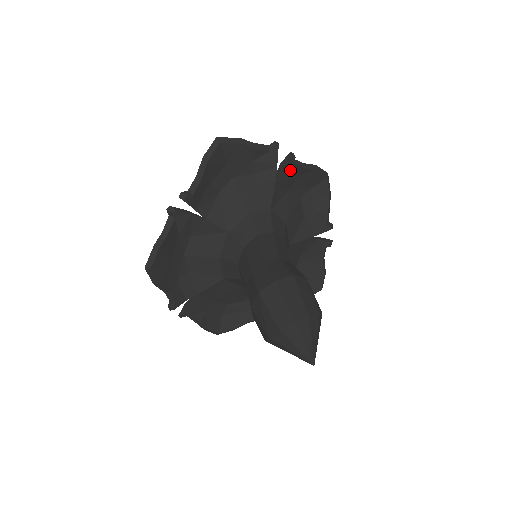
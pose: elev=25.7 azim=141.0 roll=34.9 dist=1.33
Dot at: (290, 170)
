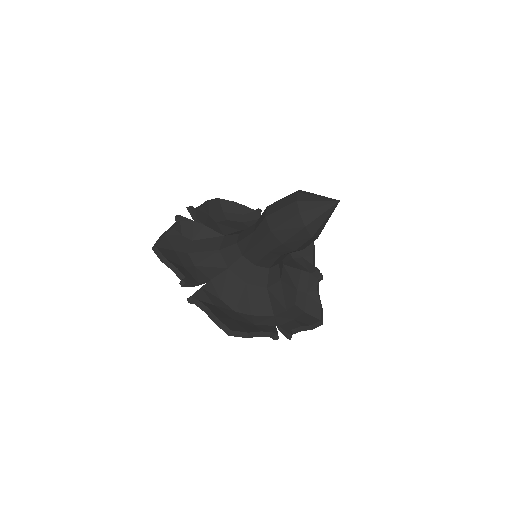
Dot at: (200, 214)
